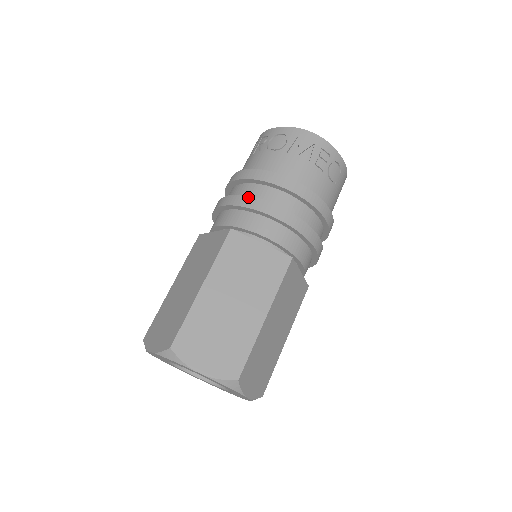
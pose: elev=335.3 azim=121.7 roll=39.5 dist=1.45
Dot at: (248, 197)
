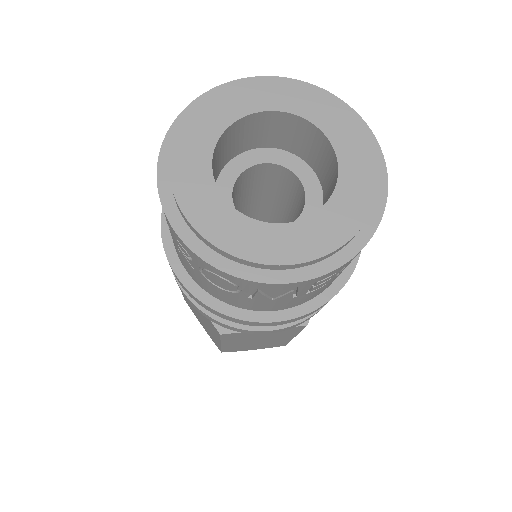
Dot at: (220, 324)
